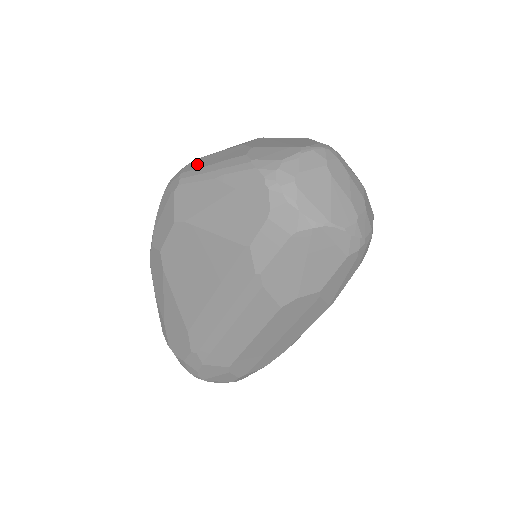
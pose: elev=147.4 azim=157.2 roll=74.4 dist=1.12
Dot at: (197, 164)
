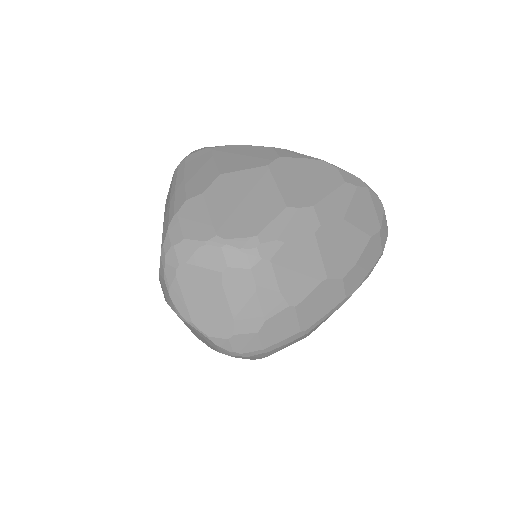
Dot at: (195, 160)
